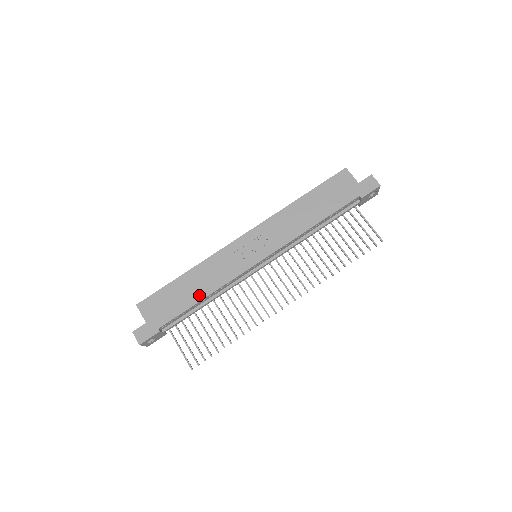
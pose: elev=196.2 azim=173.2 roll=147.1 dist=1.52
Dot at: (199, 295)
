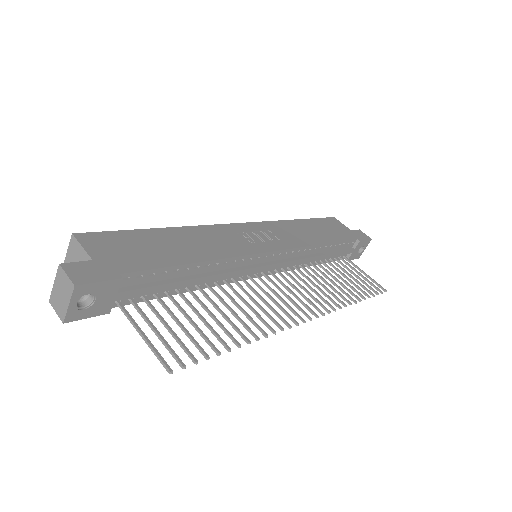
Dot at: (193, 256)
